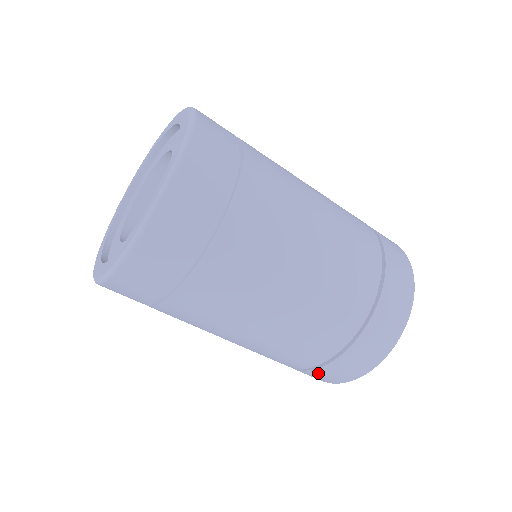
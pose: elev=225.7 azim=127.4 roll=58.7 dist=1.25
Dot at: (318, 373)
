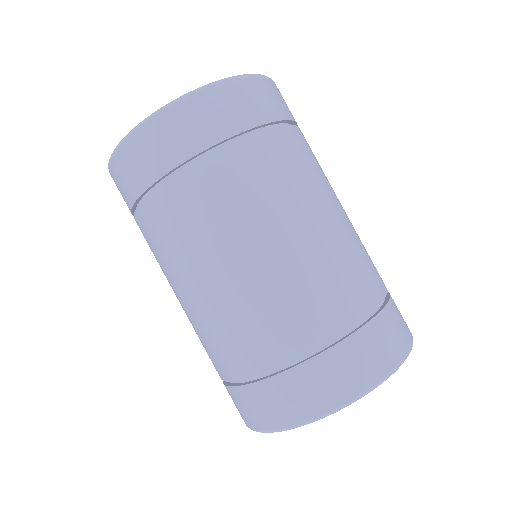
Dot at: (294, 381)
